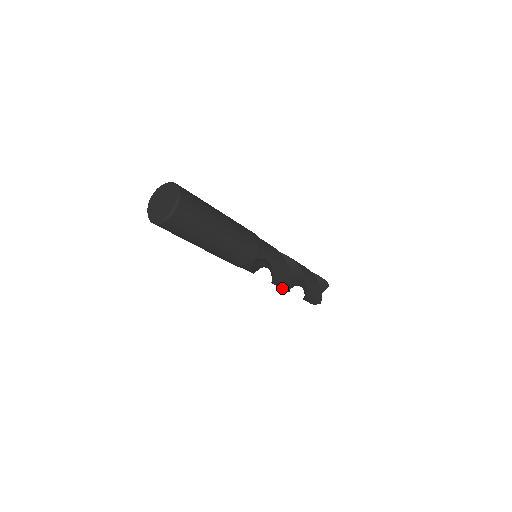
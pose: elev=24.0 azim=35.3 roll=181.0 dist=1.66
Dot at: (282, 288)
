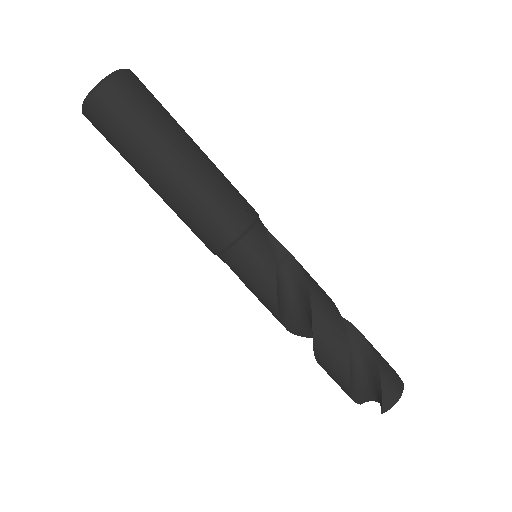
Dot at: (332, 321)
